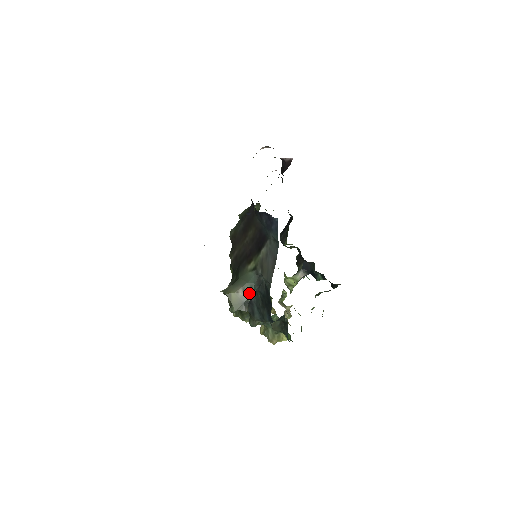
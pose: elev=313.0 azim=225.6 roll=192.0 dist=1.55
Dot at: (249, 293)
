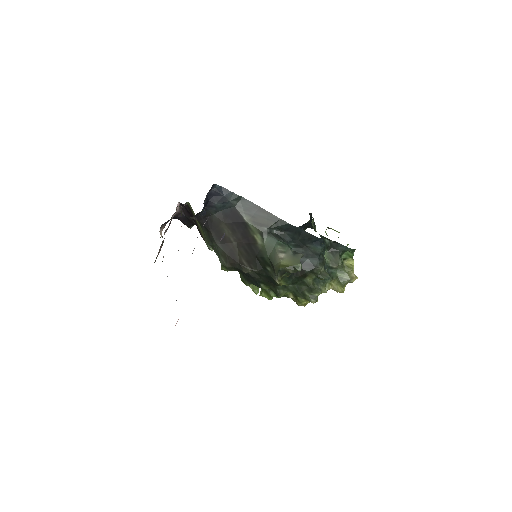
Dot at: (285, 248)
